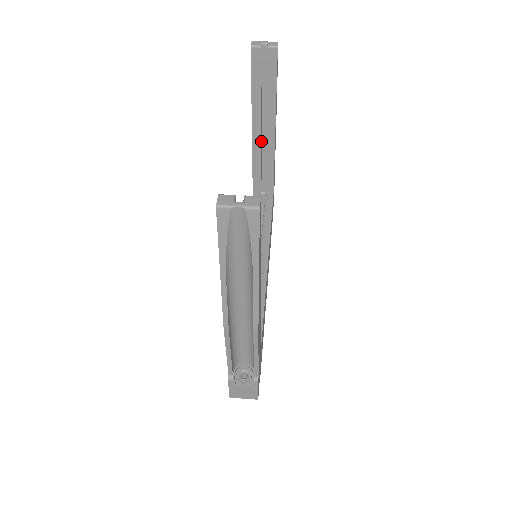
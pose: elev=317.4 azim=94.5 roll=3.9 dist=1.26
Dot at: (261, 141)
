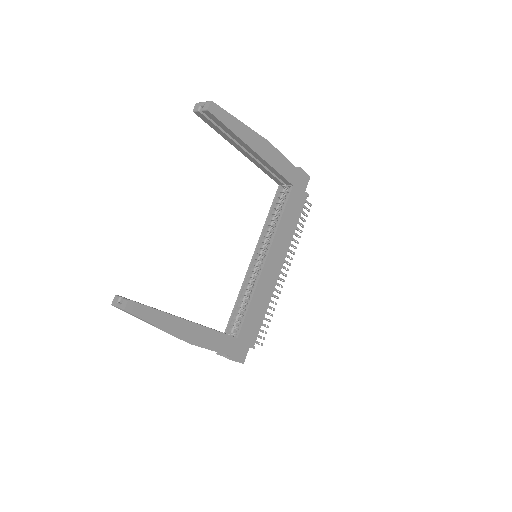
Dot at: occluded
